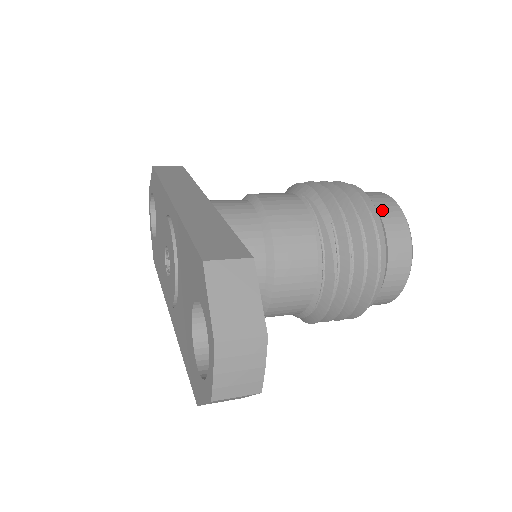
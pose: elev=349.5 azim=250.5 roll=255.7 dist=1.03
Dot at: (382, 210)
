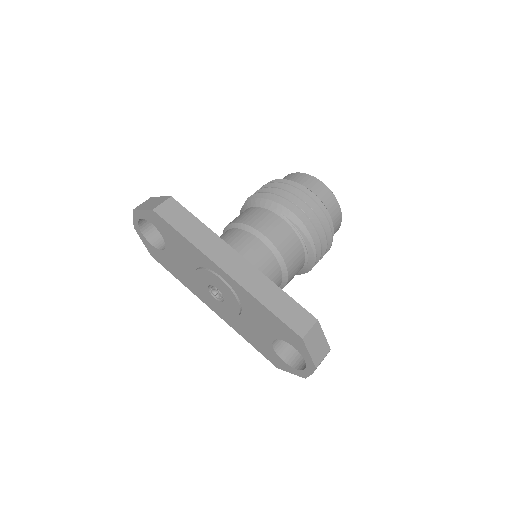
Dot at: (327, 204)
